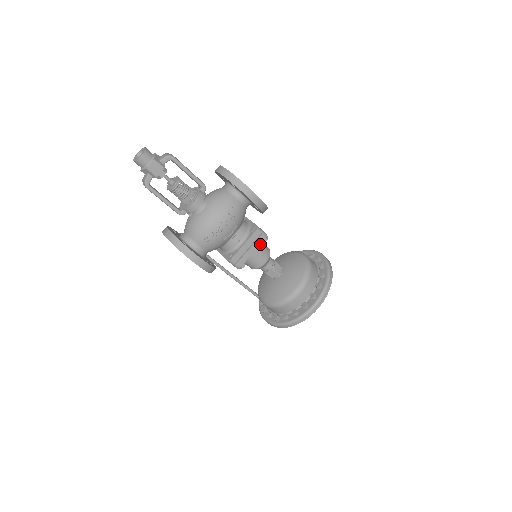
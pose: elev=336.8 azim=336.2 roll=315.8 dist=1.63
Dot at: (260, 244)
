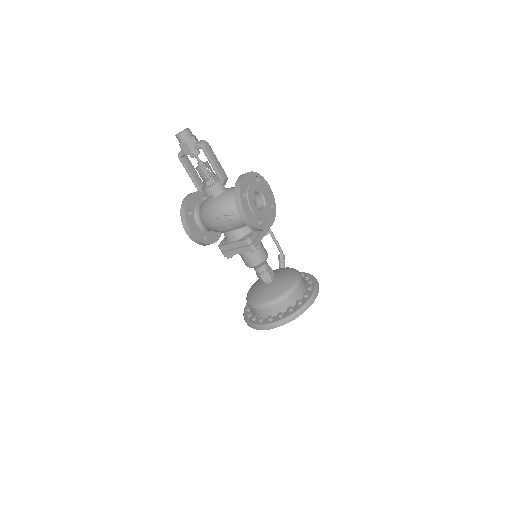
Dot at: occluded
